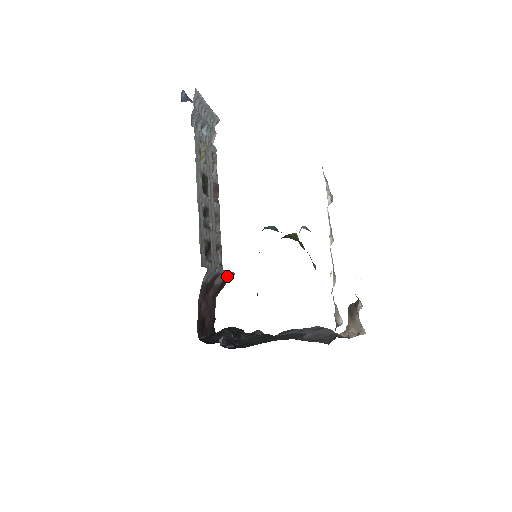
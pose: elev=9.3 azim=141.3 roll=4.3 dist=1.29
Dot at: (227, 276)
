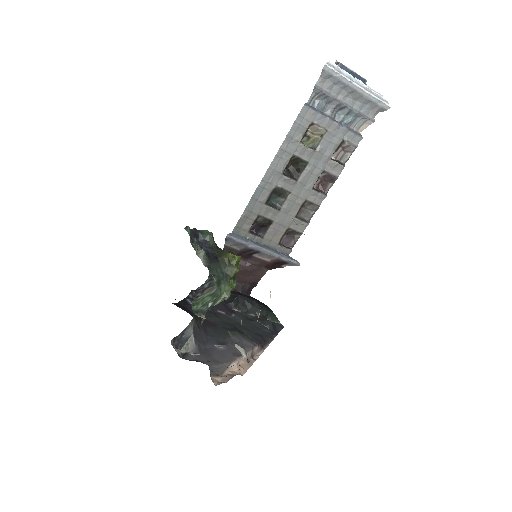
Dot at: (280, 260)
